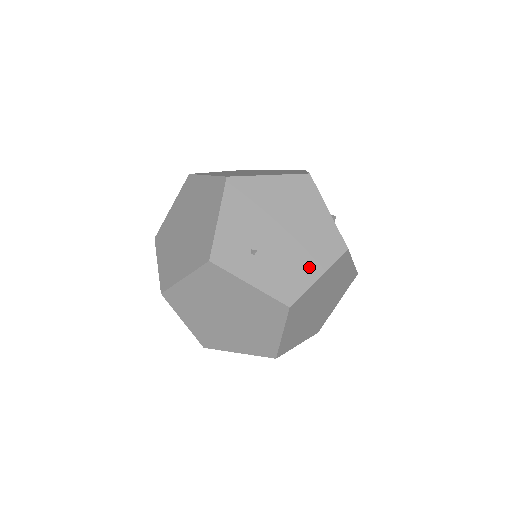
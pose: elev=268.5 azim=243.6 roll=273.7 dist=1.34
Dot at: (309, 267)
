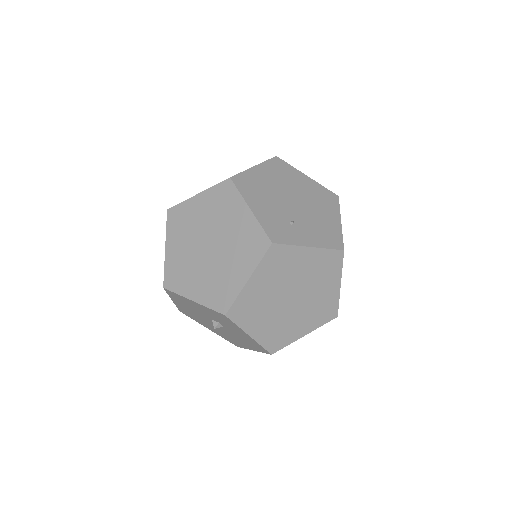
Dot at: (330, 218)
